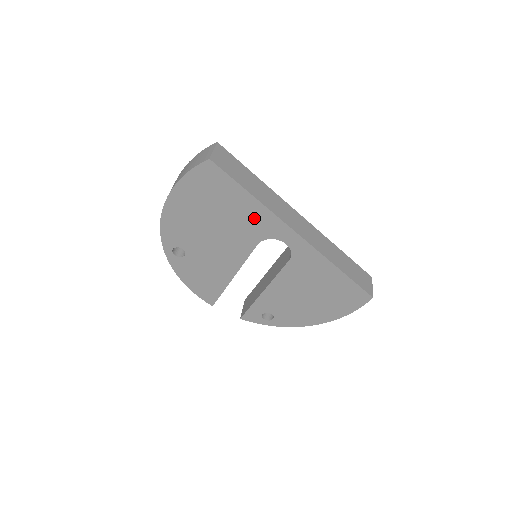
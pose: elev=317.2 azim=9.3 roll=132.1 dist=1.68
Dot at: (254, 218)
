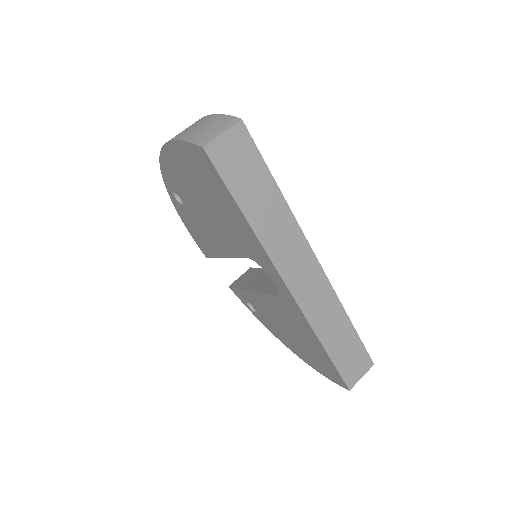
Dot at: (246, 237)
